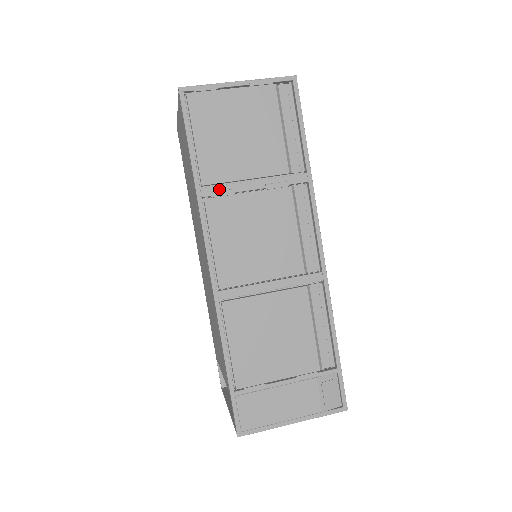
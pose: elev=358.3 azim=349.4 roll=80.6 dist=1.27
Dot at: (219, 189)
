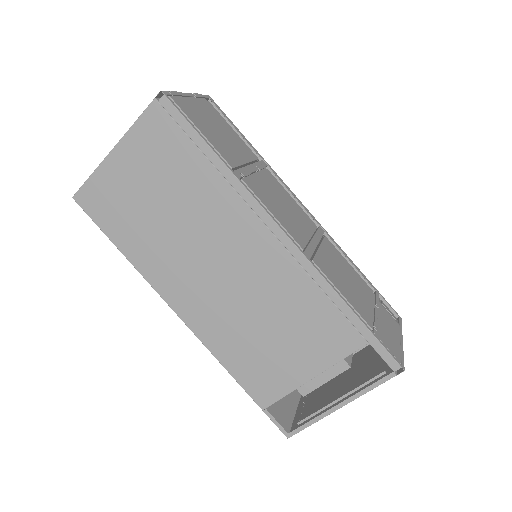
Dot at: (241, 171)
